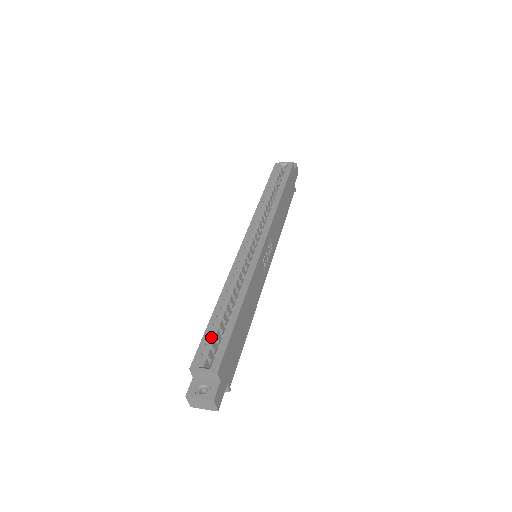
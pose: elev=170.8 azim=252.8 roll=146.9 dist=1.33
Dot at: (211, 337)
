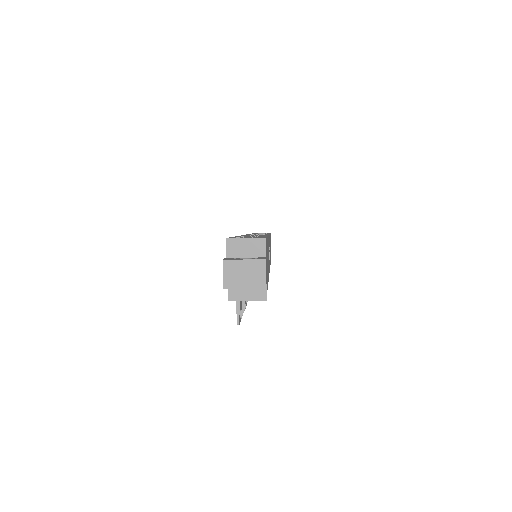
Dot at: occluded
